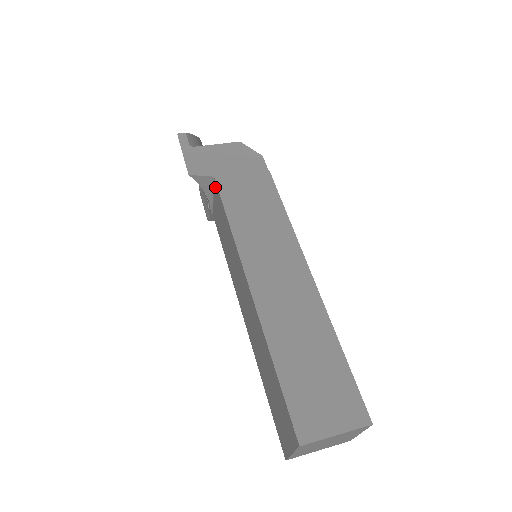
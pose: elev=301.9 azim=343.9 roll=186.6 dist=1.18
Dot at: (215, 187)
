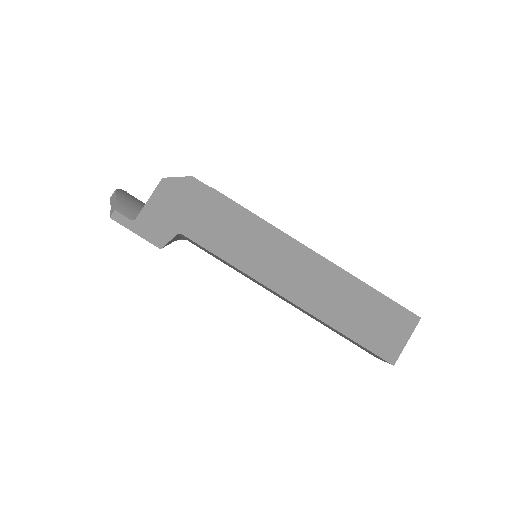
Dot at: occluded
